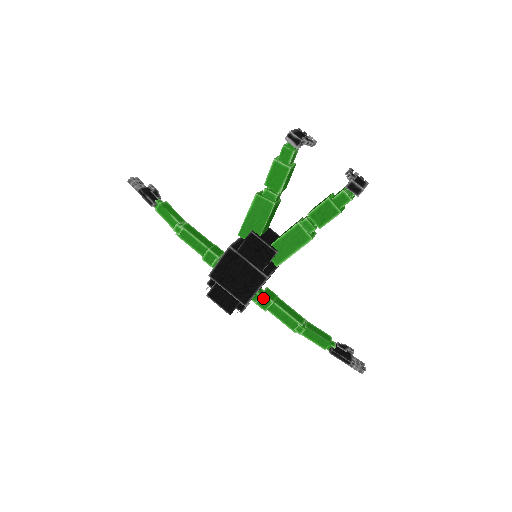
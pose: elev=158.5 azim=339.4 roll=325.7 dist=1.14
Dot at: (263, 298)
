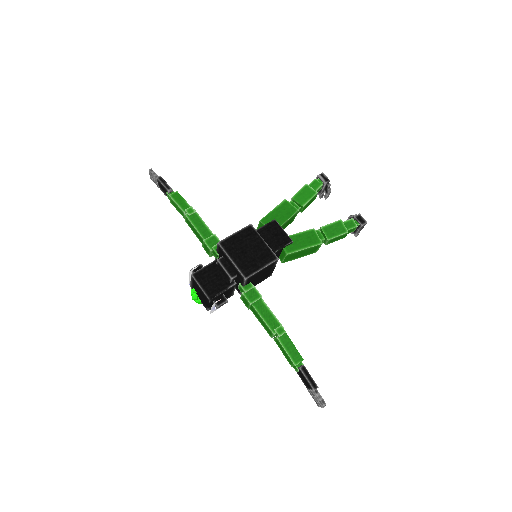
Dot at: (253, 290)
